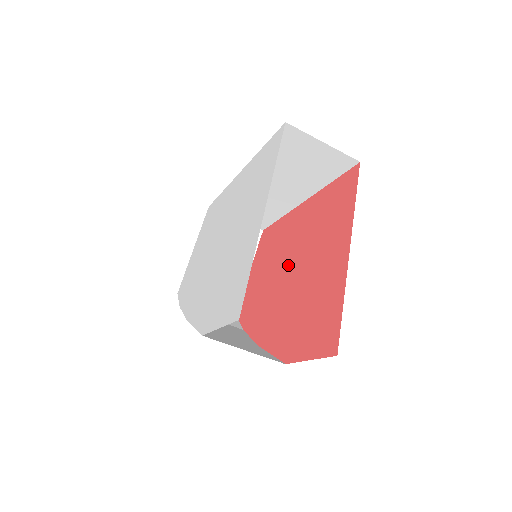
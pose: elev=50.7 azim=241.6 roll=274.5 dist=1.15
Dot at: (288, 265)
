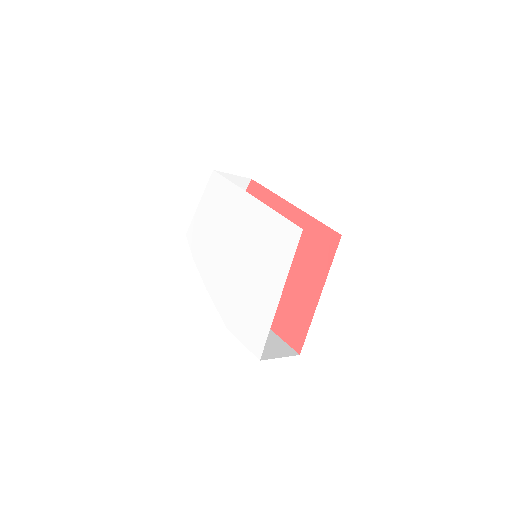
Dot at: occluded
